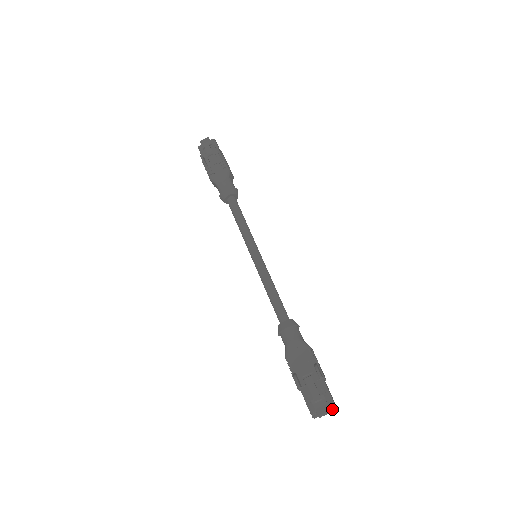
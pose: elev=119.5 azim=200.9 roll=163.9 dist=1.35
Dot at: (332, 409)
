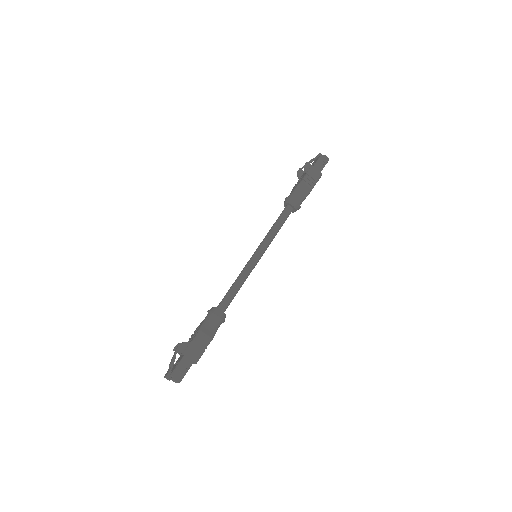
Dot at: (171, 378)
